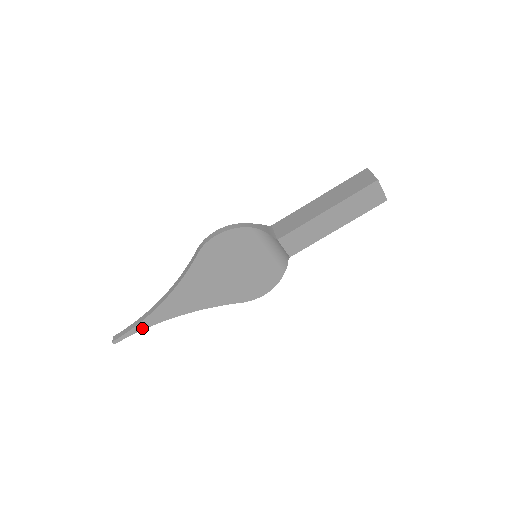
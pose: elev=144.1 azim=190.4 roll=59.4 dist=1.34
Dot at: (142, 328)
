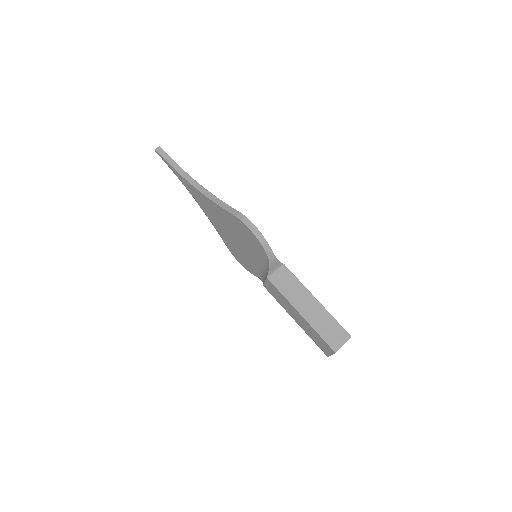
Dot at: (174, 171)
